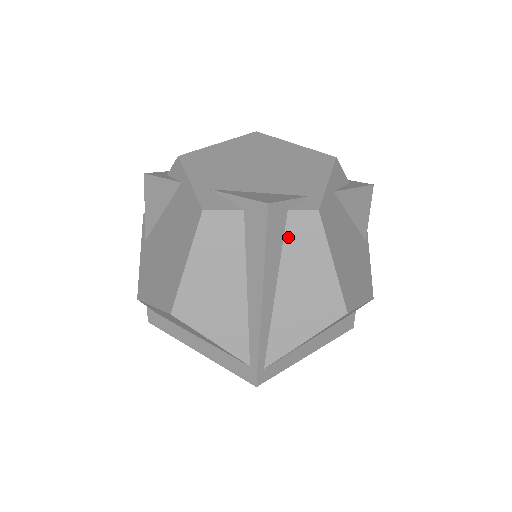
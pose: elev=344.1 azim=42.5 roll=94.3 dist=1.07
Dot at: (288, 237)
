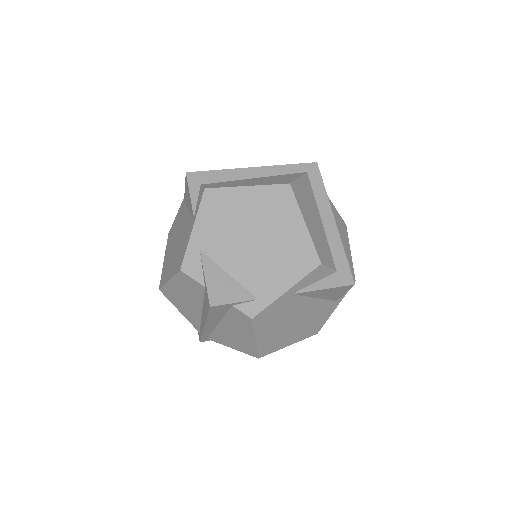
Dot at: (230, 314)
